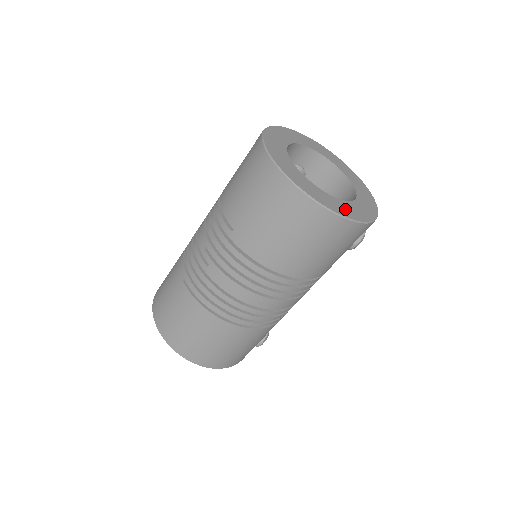
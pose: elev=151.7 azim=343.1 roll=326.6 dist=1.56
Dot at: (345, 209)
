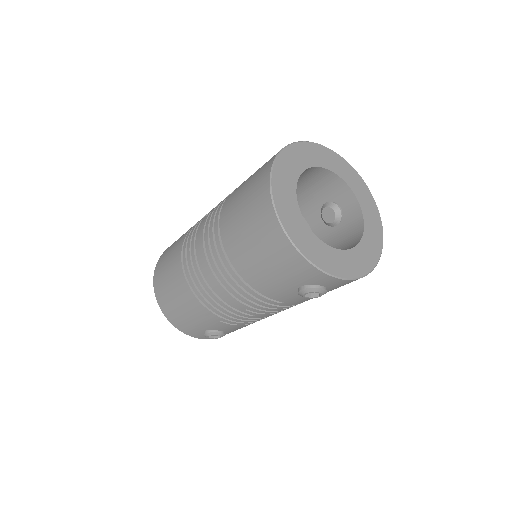
Dot at: (297, 229)
